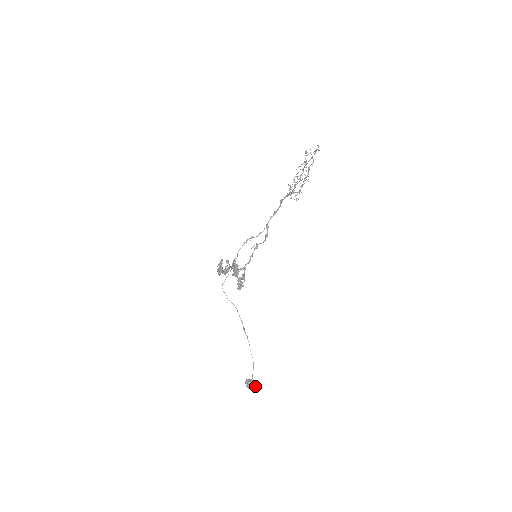
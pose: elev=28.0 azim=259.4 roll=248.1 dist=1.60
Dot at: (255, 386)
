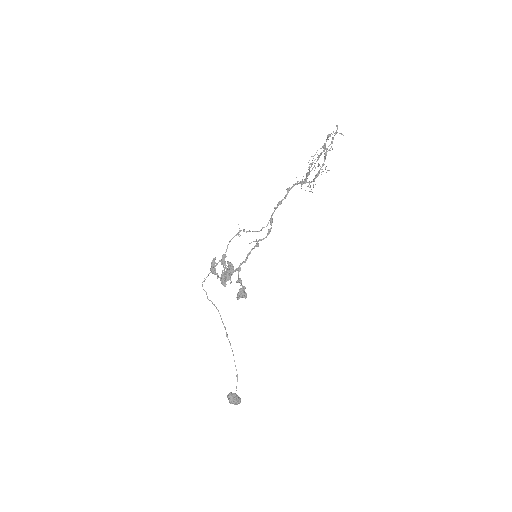
Dot at: (239, 401)
